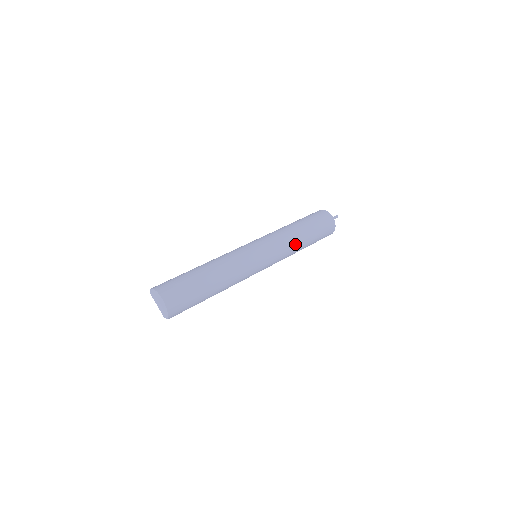
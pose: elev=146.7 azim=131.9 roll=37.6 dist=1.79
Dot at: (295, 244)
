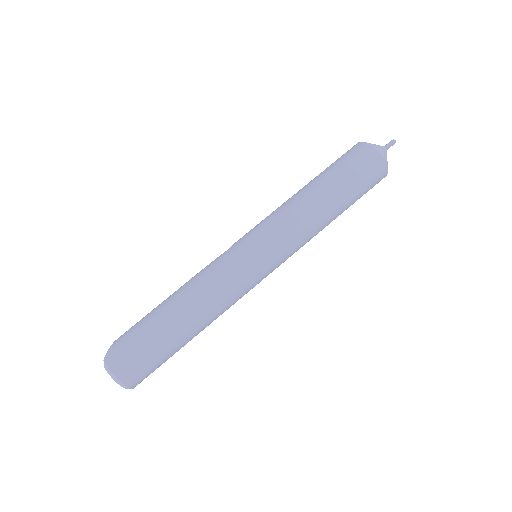
Dot at: (317, 233)
